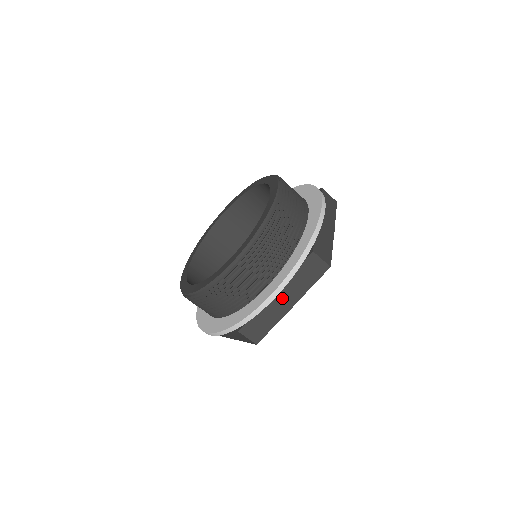
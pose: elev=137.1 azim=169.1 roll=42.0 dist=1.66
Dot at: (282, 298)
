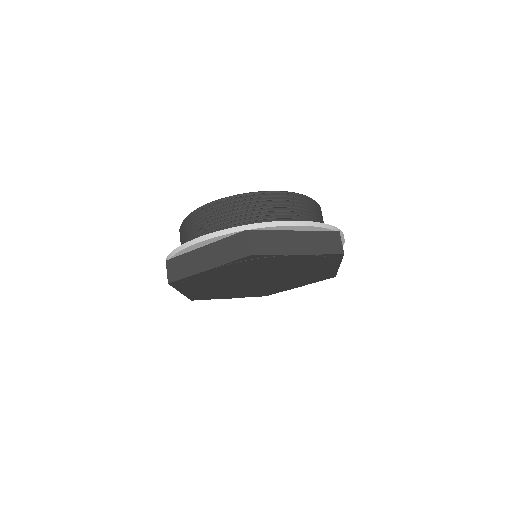
Dot at: (297, 240)
